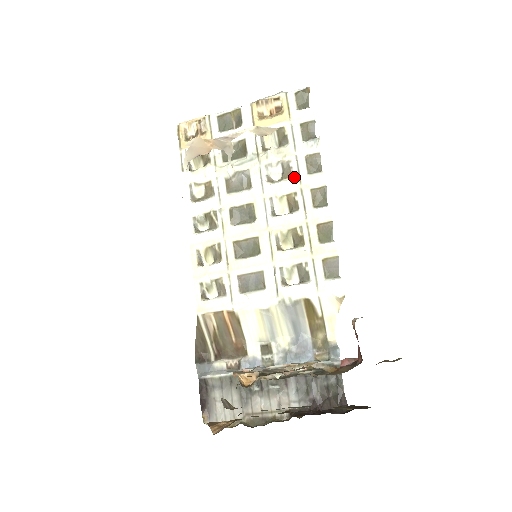
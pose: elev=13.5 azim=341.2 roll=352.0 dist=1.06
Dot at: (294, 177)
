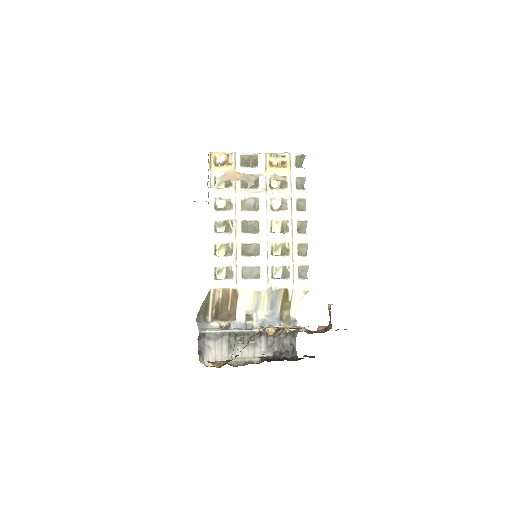
Dot at: (289, 211)
